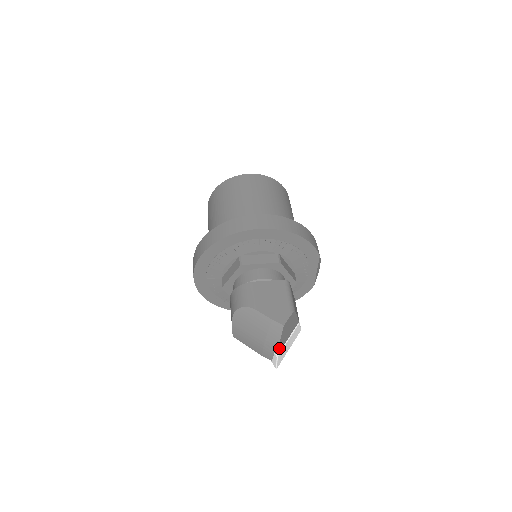
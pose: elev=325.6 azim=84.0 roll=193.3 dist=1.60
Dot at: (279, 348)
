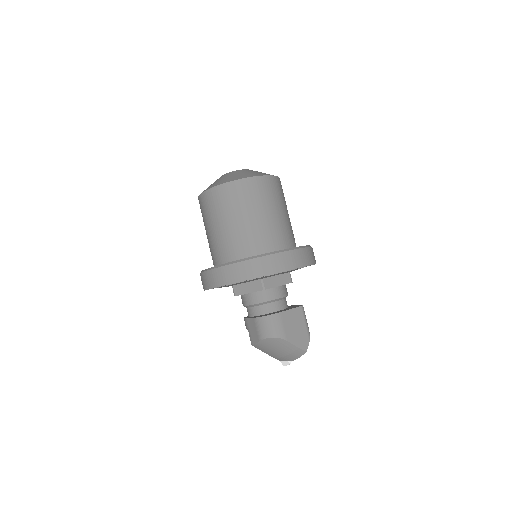
Dot at: (294, 359)
